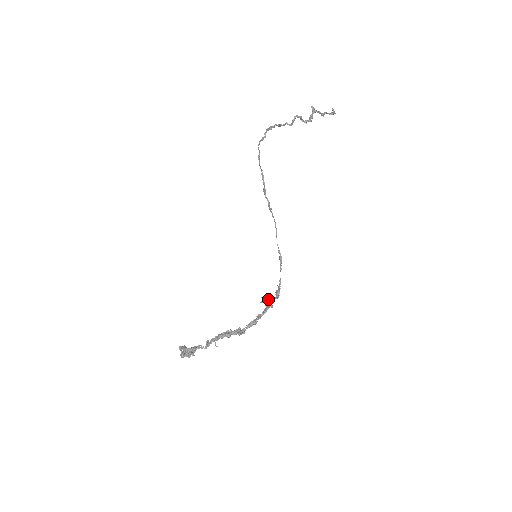
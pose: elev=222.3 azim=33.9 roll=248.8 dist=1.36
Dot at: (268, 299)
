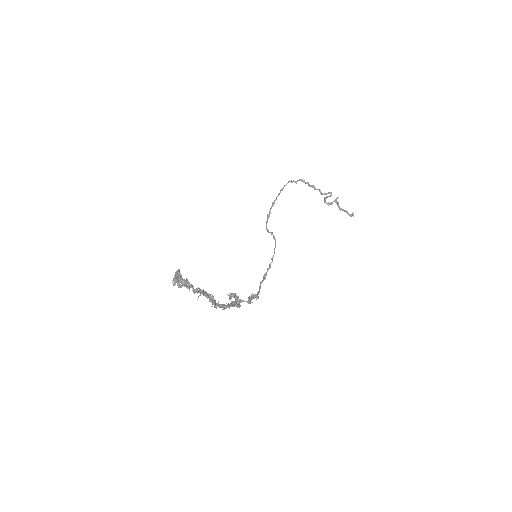
Dot at: (238, 297)
